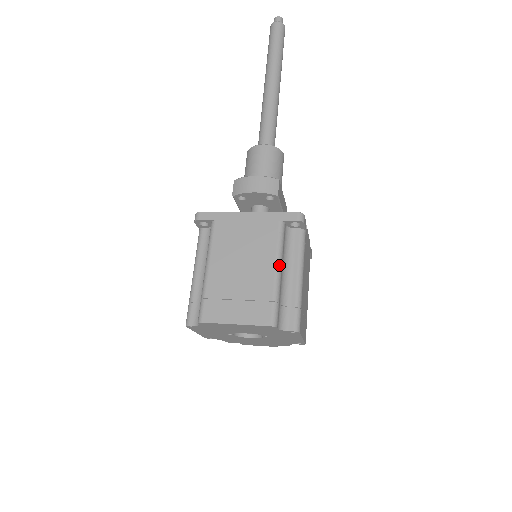
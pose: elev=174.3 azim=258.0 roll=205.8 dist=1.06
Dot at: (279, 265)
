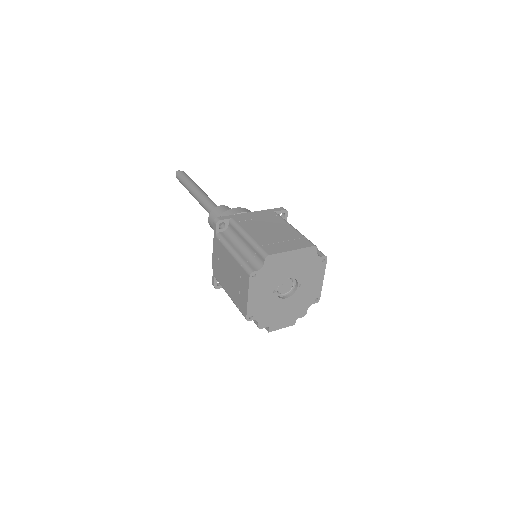
Dot at: (292, 226)
